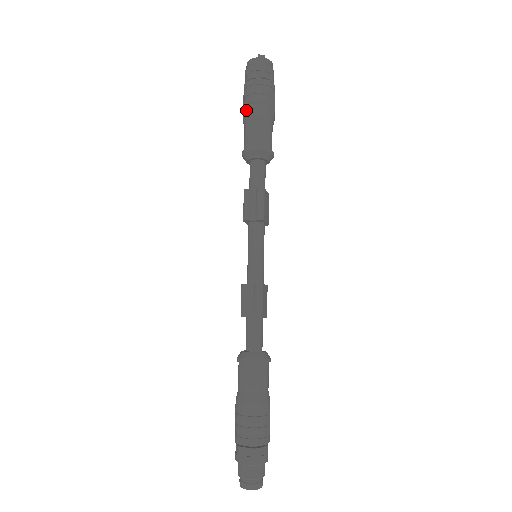
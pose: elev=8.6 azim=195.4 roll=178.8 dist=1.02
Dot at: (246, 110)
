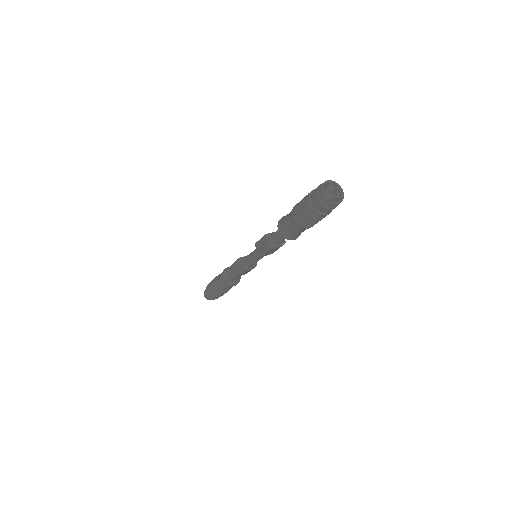
Dot at: (294, 208)
